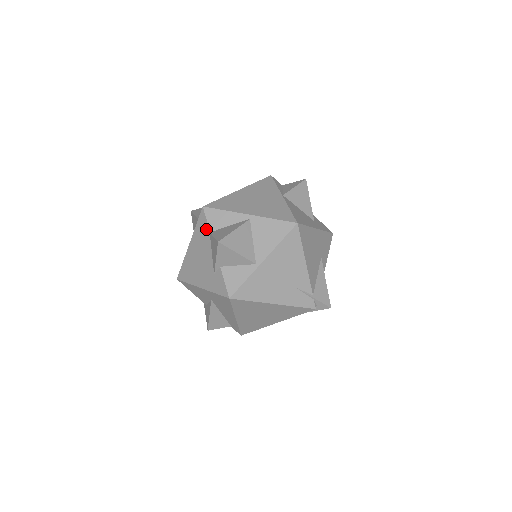
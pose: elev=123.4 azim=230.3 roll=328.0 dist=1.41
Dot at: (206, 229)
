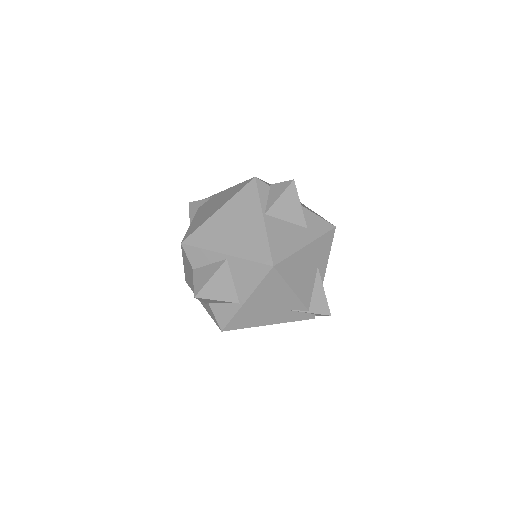
Dot at: (189, 264)
